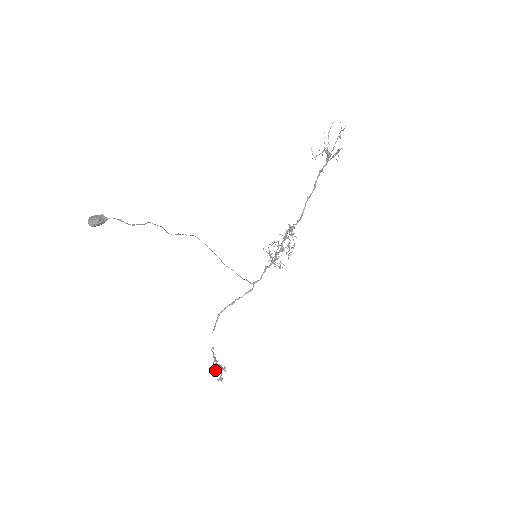
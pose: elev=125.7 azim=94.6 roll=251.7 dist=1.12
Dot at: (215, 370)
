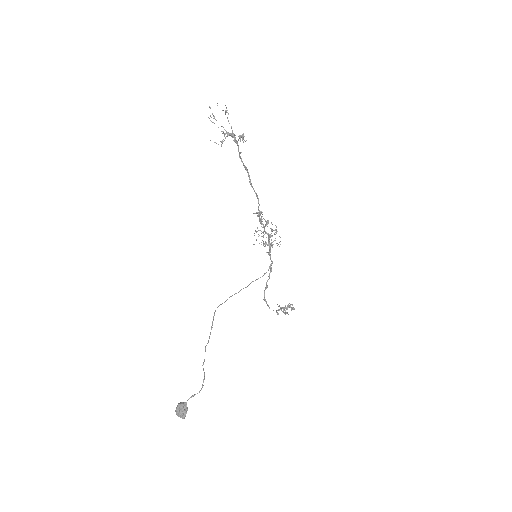
Dot at: (287, 313)
